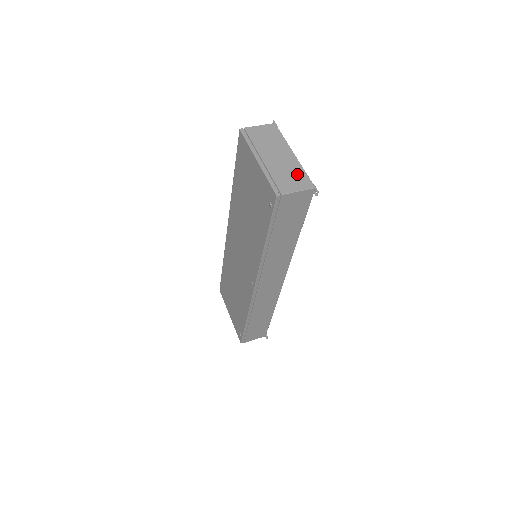
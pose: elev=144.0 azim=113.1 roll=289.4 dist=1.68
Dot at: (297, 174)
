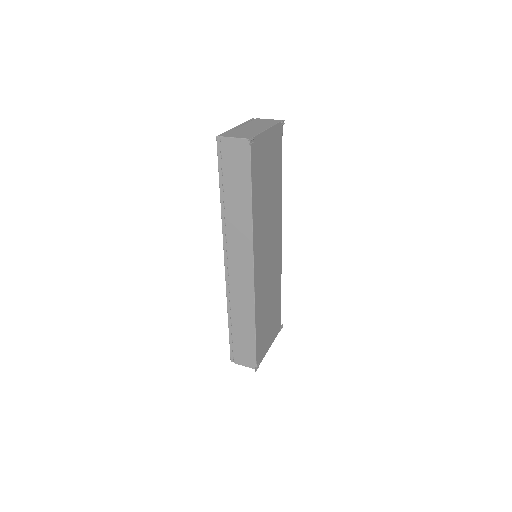
Dot at: (250, 133)
